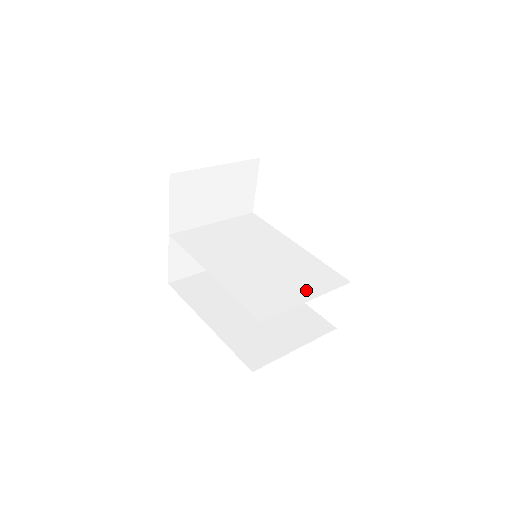
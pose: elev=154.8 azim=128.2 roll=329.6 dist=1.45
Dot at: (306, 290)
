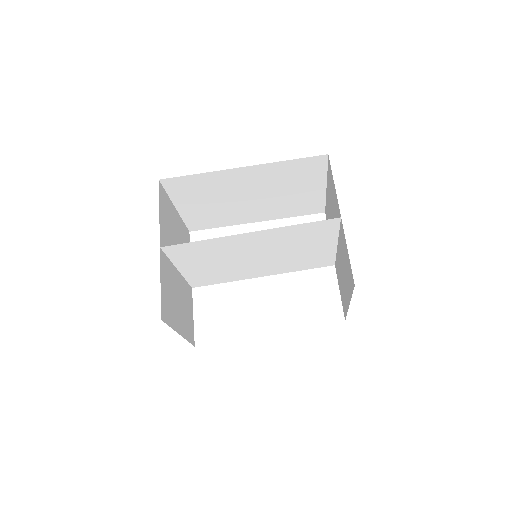
Dot at: (324, 249)
